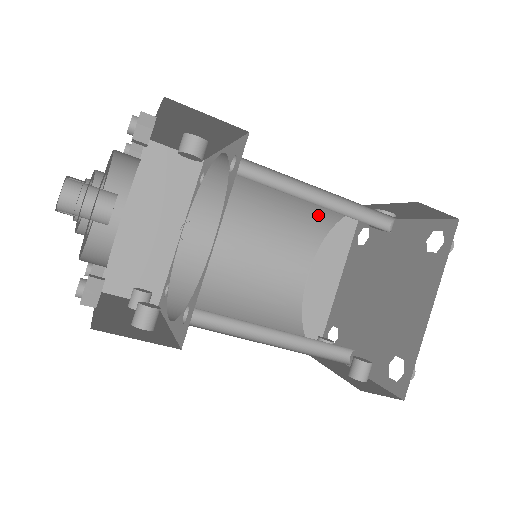
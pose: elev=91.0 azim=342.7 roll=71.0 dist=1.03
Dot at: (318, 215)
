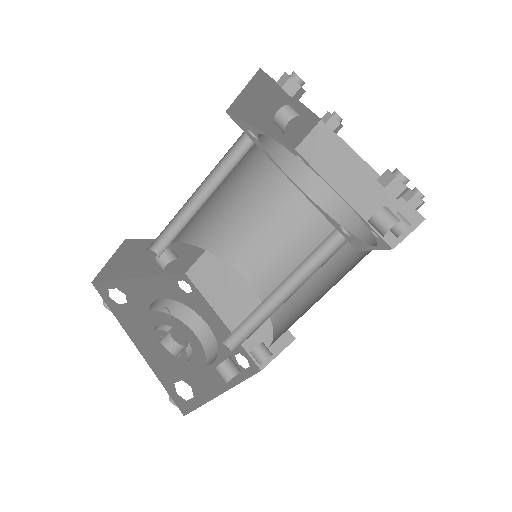
Dot at: (279, 171)
